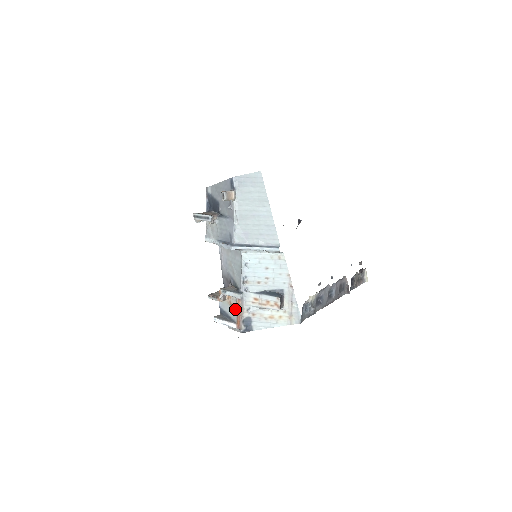
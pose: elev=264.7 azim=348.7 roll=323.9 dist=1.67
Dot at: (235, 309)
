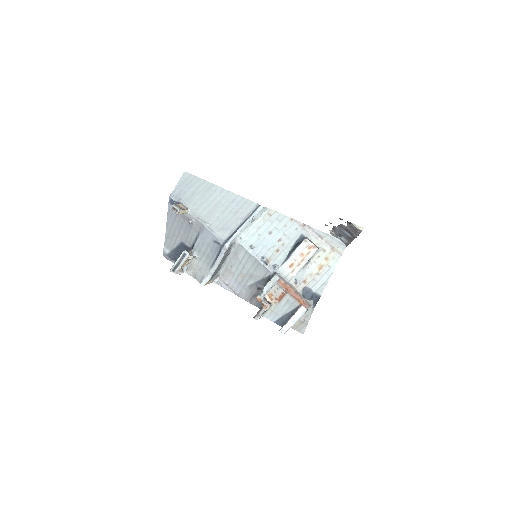
Dot at: (286, 296)
